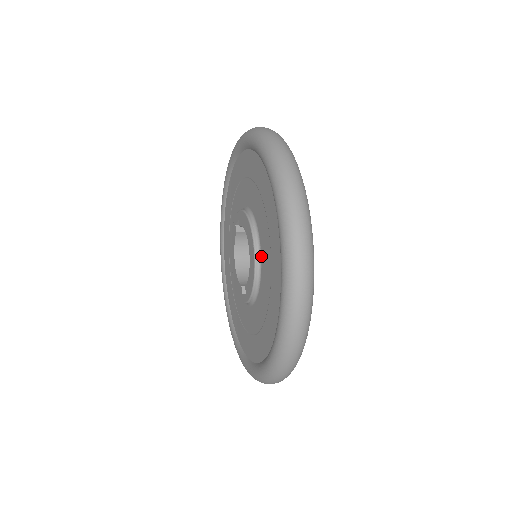
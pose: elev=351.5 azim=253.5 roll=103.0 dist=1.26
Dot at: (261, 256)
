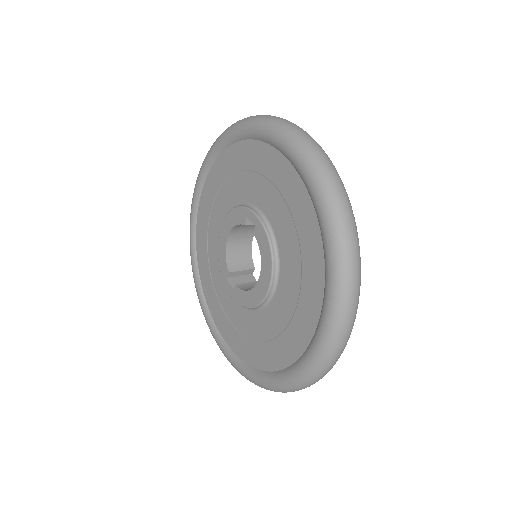
Dot at: (270, 303)
